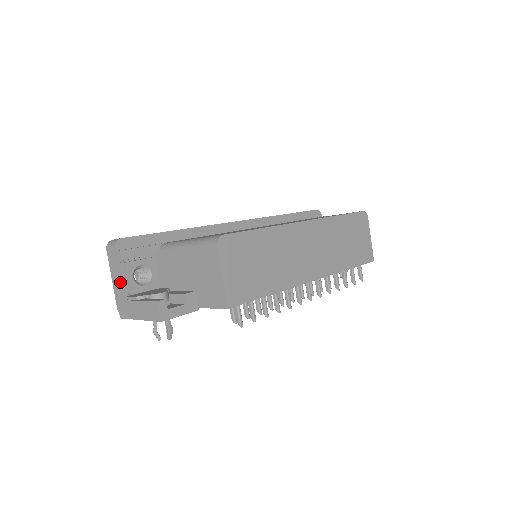
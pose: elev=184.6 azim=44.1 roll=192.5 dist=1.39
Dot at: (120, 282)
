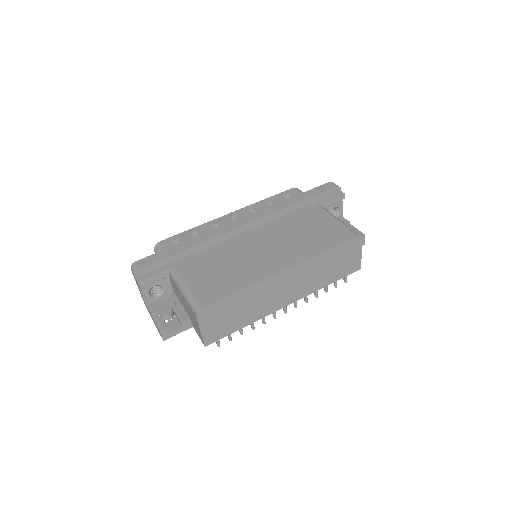
Dot at: (141, 294)
